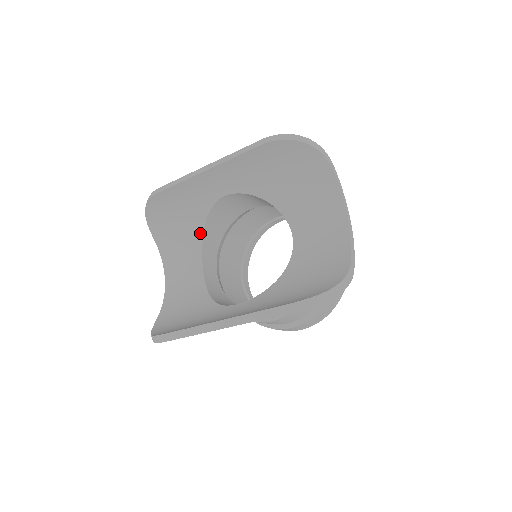
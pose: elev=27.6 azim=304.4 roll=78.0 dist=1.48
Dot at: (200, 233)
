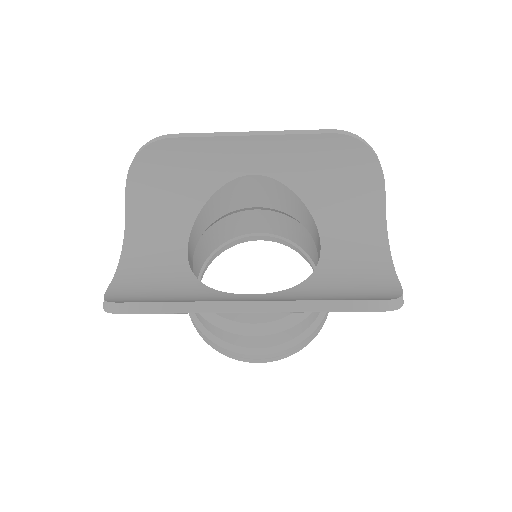
Dot at: (197, 207)
